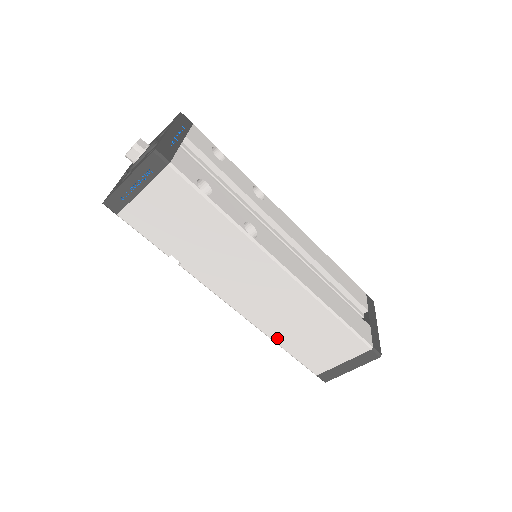
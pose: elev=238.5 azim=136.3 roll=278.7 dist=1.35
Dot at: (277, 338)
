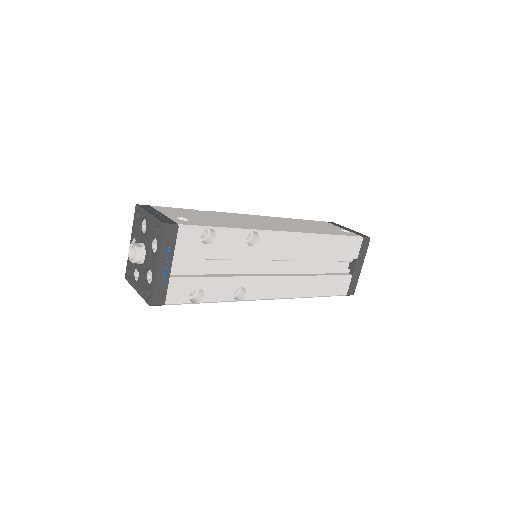
Dot at: occluded
